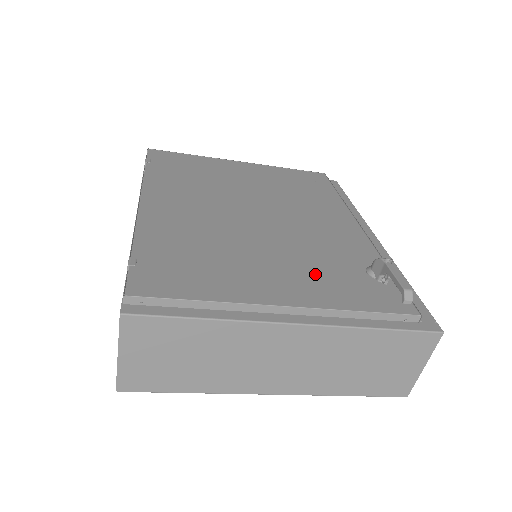
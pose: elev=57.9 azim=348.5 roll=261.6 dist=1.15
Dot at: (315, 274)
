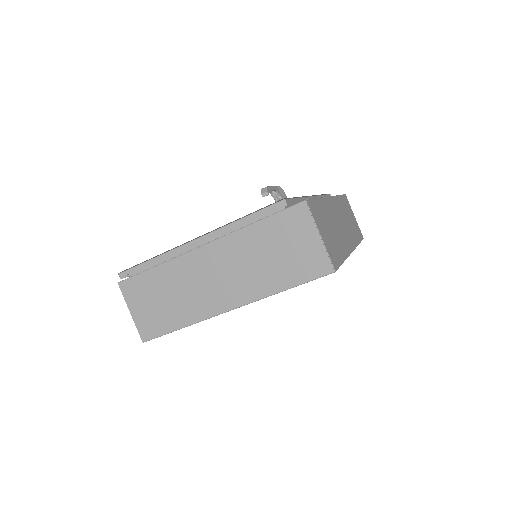
Dot at: occluded
